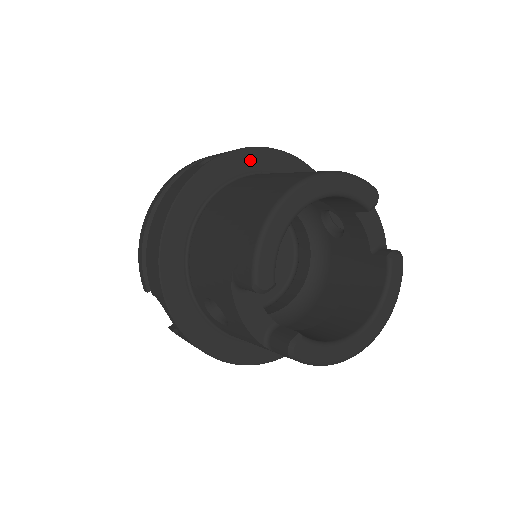
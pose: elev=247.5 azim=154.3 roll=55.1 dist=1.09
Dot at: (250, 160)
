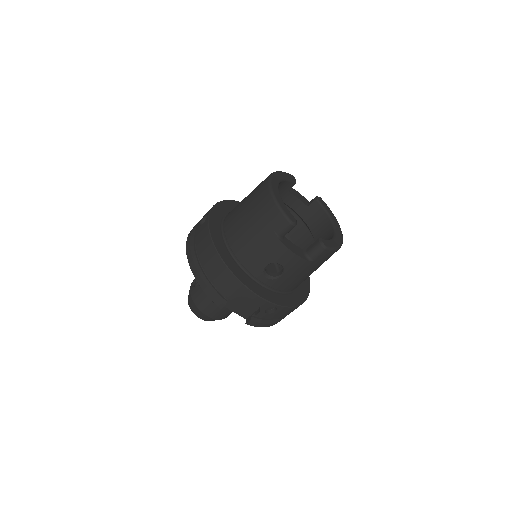
Dot at: (221, 209)
